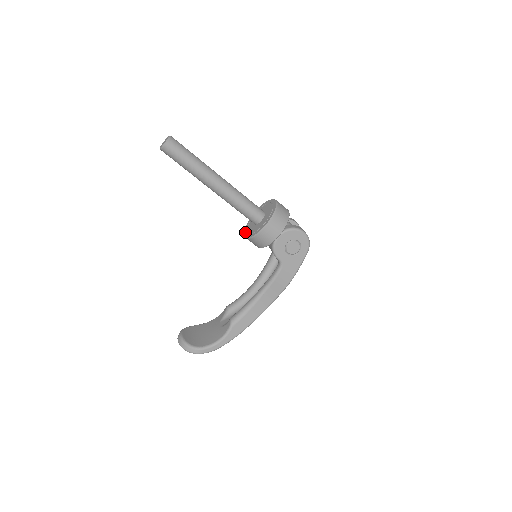
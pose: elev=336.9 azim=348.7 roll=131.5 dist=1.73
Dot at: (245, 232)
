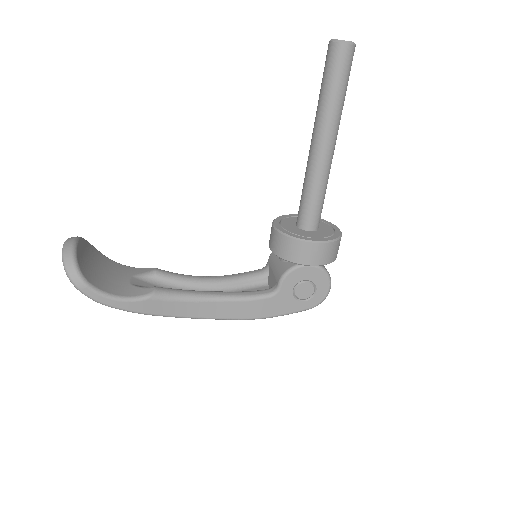
Dot at: (277, 222)
